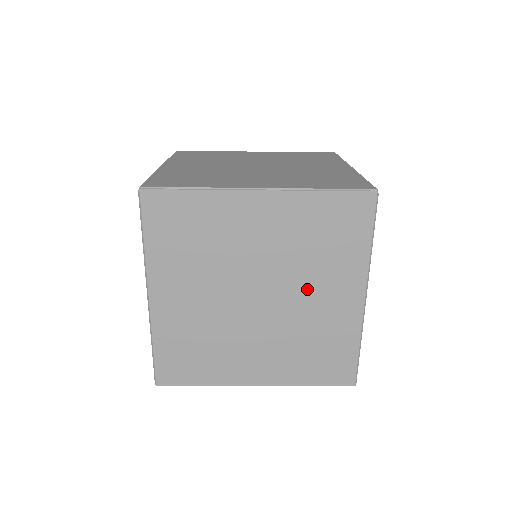
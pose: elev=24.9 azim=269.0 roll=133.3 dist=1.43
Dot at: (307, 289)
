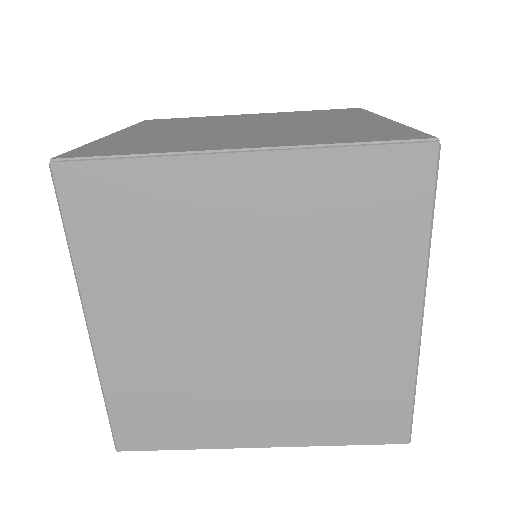
Dot at: (329, 306)
